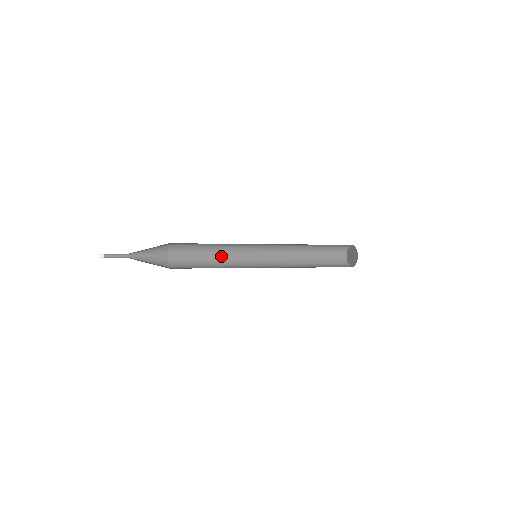
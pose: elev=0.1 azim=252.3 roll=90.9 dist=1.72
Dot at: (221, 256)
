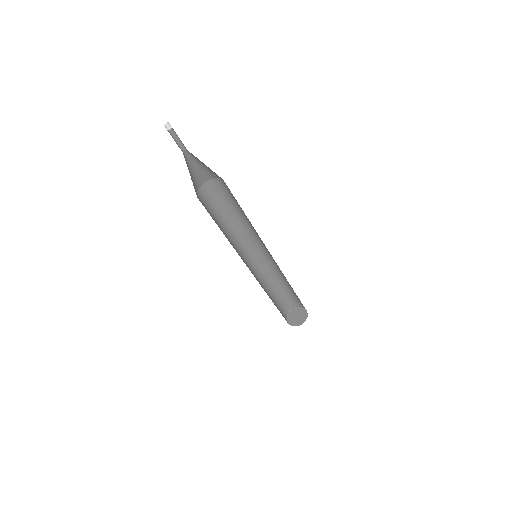
Dot at: occluded
